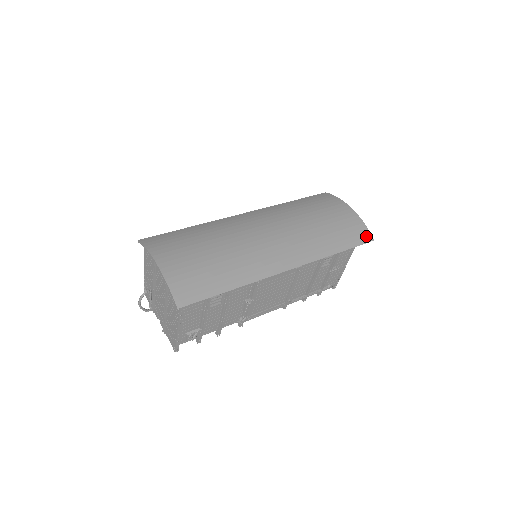
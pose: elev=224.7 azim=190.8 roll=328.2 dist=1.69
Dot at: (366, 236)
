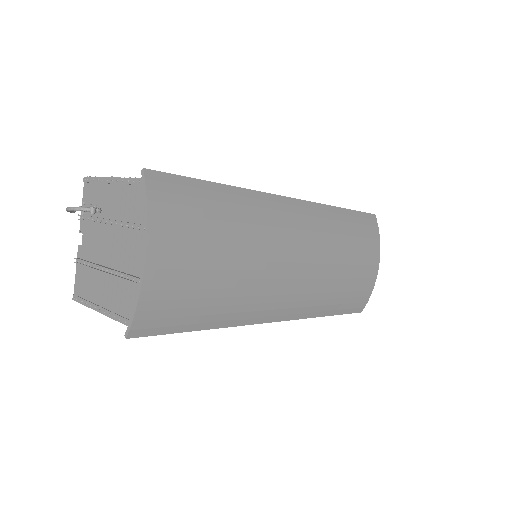
Dot at: (361, 306)
